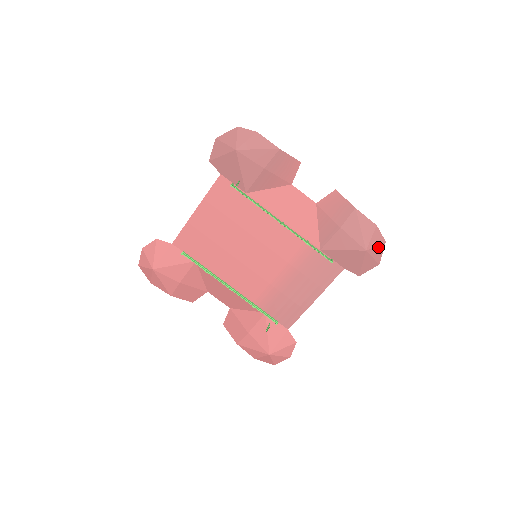
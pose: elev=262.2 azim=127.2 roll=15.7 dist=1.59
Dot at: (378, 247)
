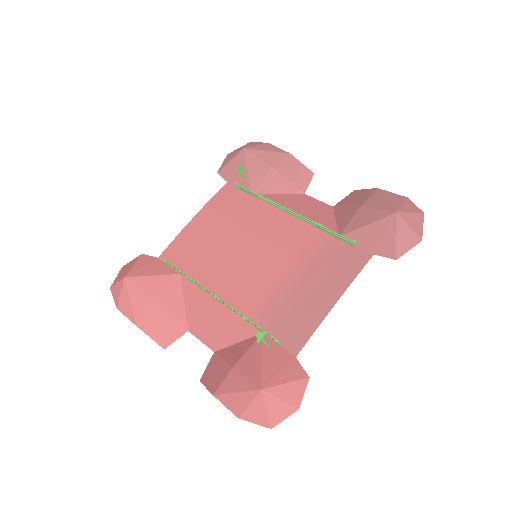
Dot at: (414, 216)
